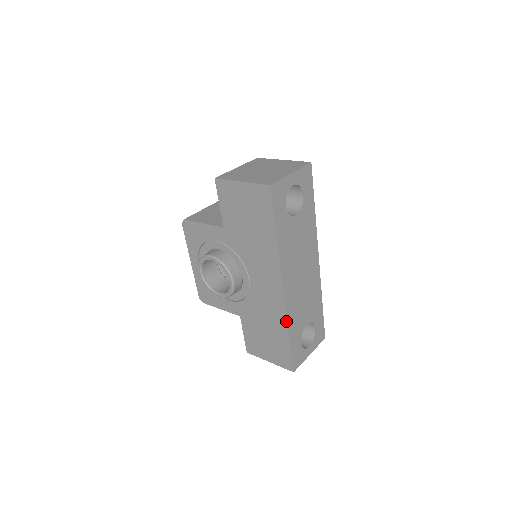
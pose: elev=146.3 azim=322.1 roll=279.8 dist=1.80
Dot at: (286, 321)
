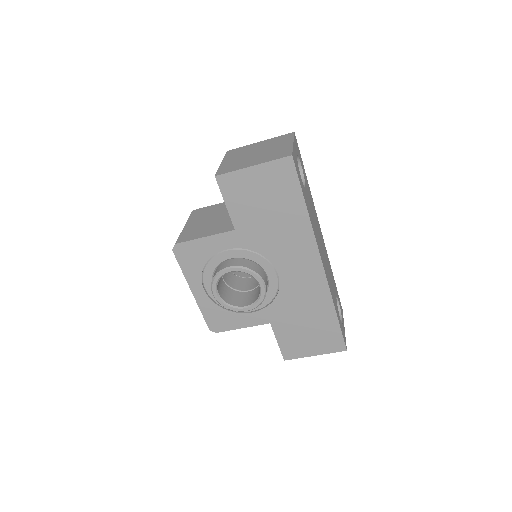
Dot at: (331, 299)
